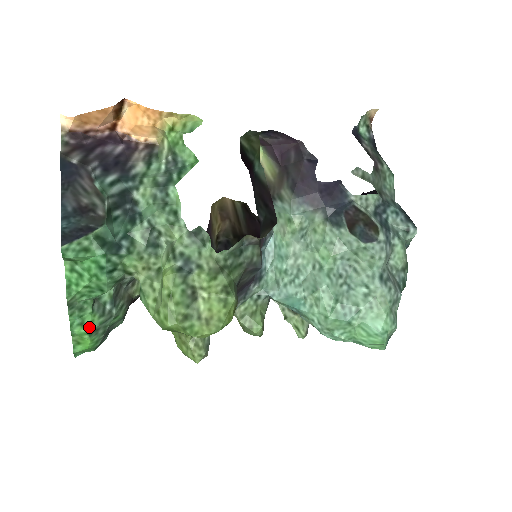
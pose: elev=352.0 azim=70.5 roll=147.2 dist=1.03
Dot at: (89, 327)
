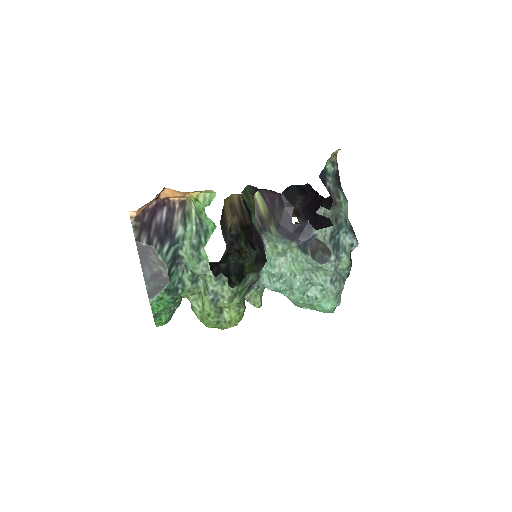
Dot at: (164, 320)
